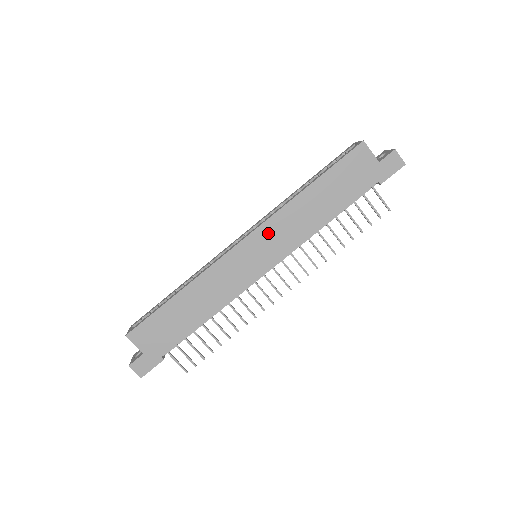
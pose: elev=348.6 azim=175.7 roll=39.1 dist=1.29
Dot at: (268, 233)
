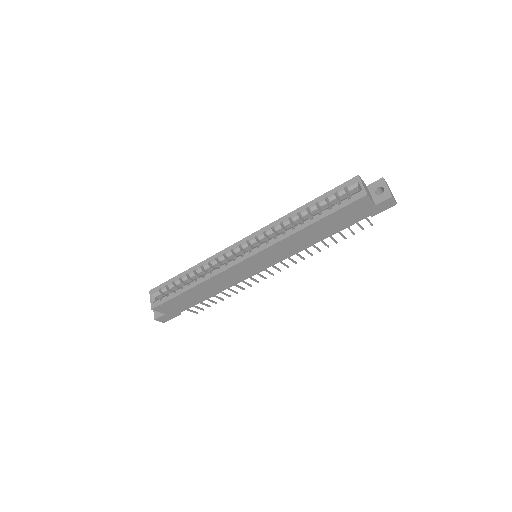
Dot at: (270, 252)
